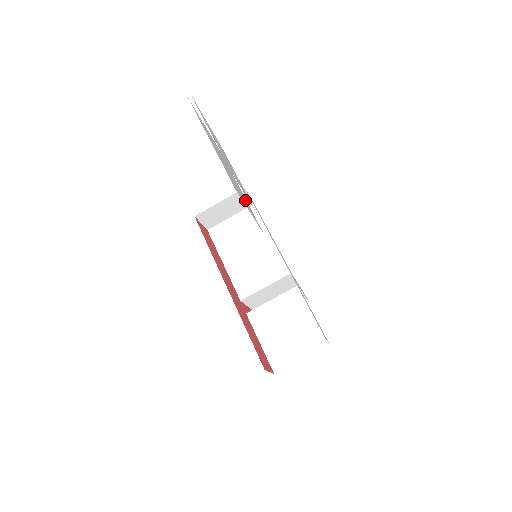
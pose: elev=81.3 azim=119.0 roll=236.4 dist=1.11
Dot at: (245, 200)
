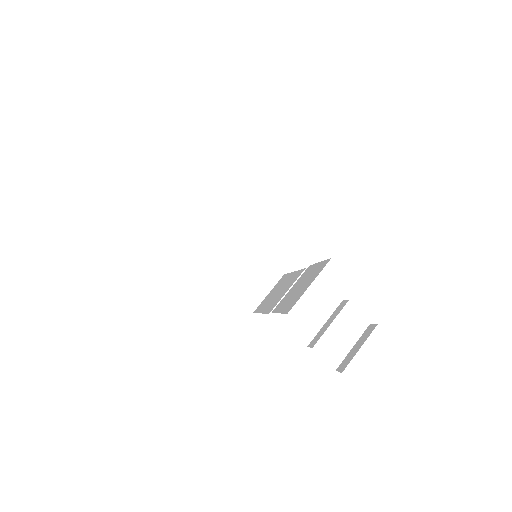
Dot at: occluded
